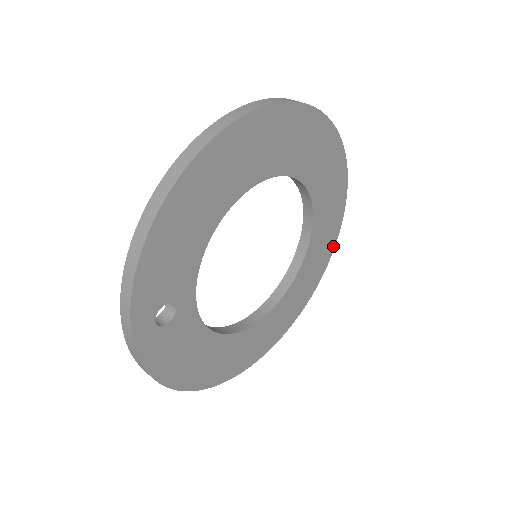
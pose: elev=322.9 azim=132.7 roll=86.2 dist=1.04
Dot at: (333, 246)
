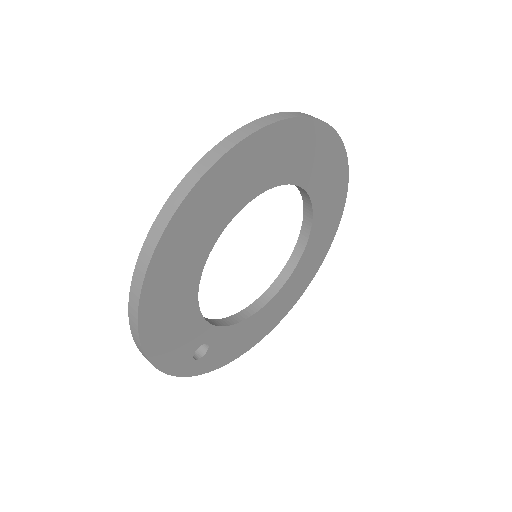
Dot at: (345, 165)
